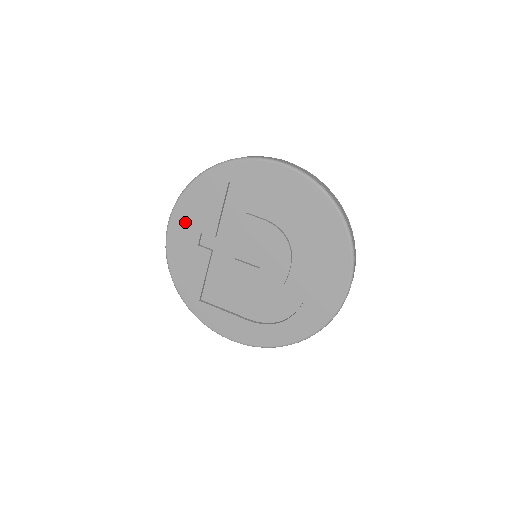
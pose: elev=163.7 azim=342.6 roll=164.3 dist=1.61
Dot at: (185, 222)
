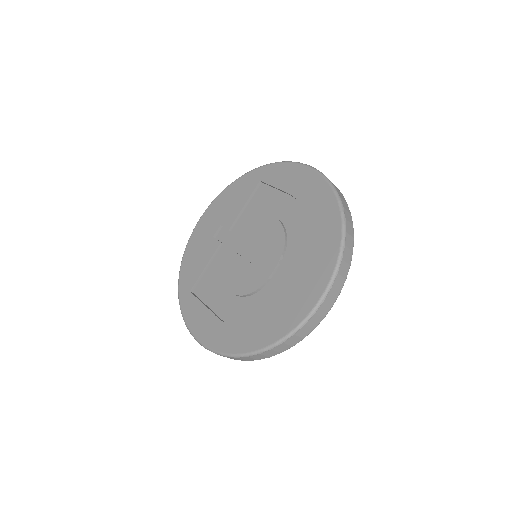
Dot at: (213, 215)
